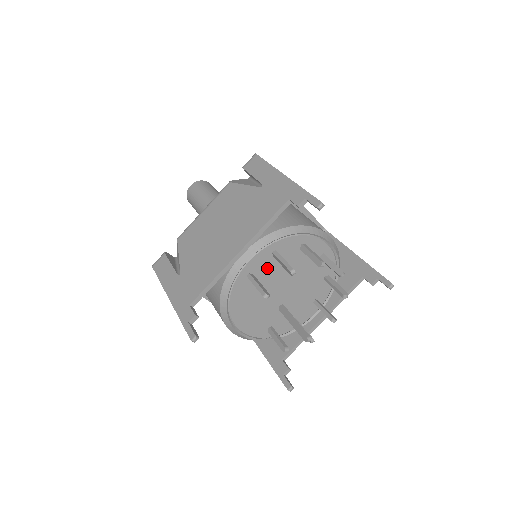
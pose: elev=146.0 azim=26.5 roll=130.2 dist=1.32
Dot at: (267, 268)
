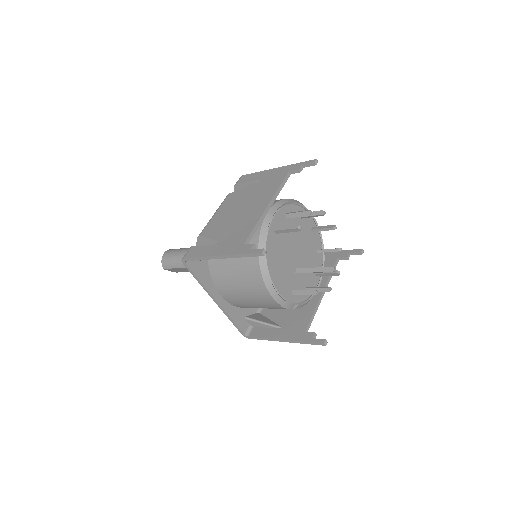
Dot at: occluded
